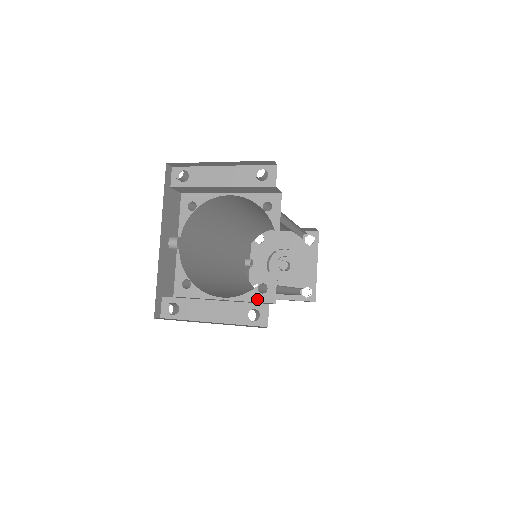
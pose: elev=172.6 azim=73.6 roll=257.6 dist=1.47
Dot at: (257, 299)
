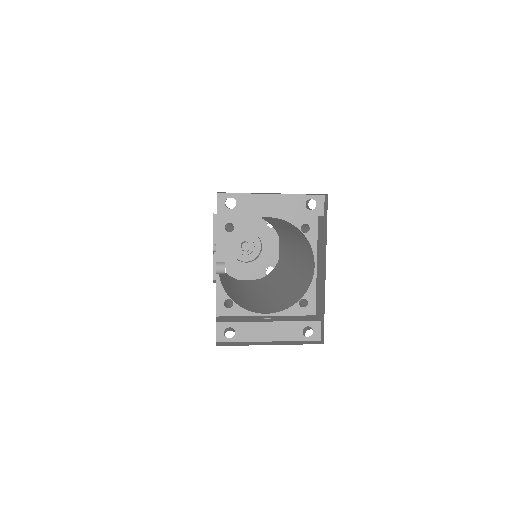
Dot at: (299, 313)
